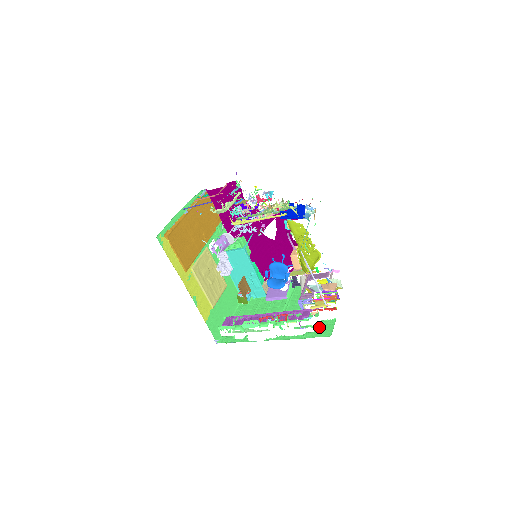
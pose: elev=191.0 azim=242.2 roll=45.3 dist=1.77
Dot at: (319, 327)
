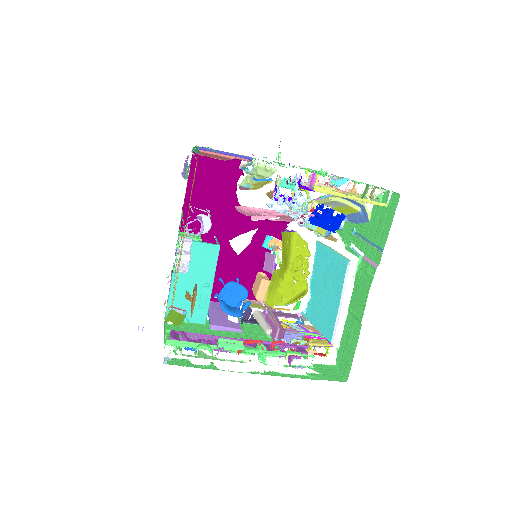
Dot at: (321, 370)
